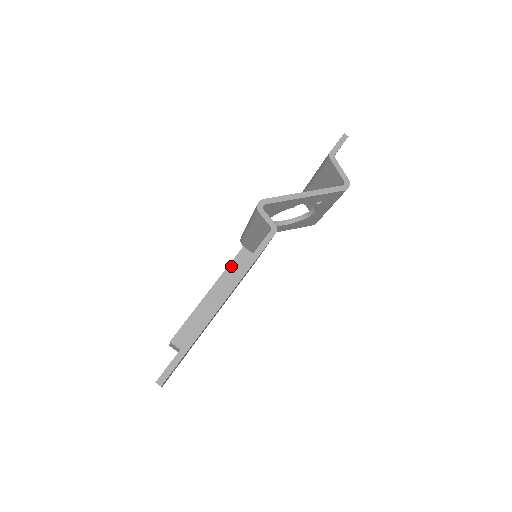
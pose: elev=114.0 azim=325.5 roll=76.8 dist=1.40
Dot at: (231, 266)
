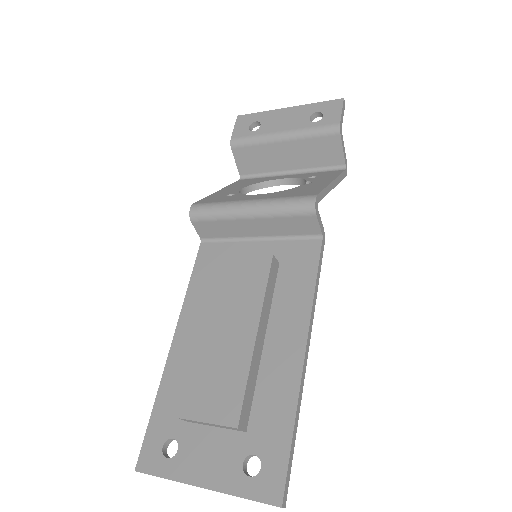
Dot at: (268, 287)
